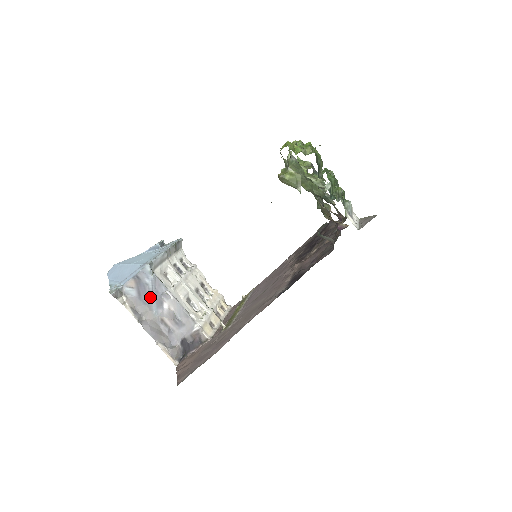
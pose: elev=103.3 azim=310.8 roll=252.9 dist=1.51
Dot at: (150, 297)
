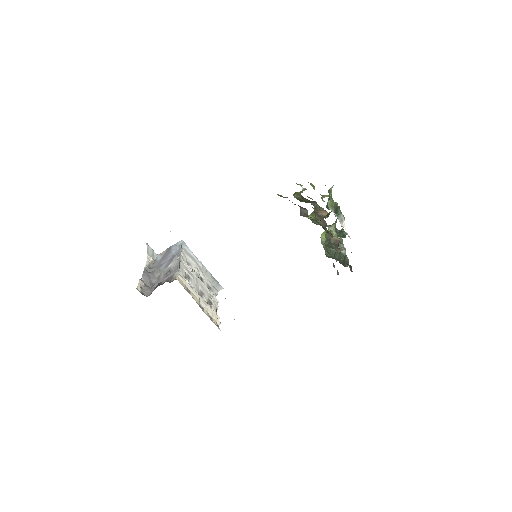
Dot at: (166, 261)
